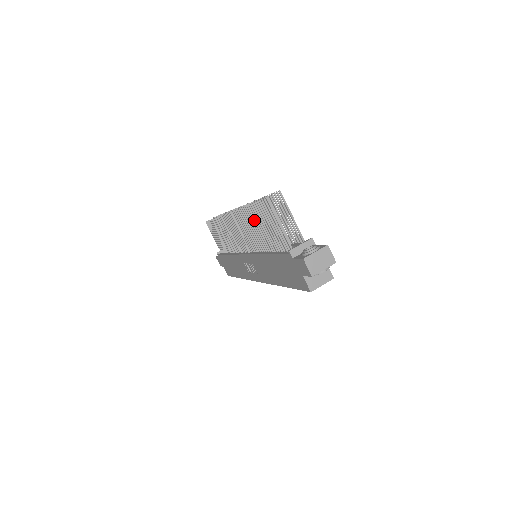
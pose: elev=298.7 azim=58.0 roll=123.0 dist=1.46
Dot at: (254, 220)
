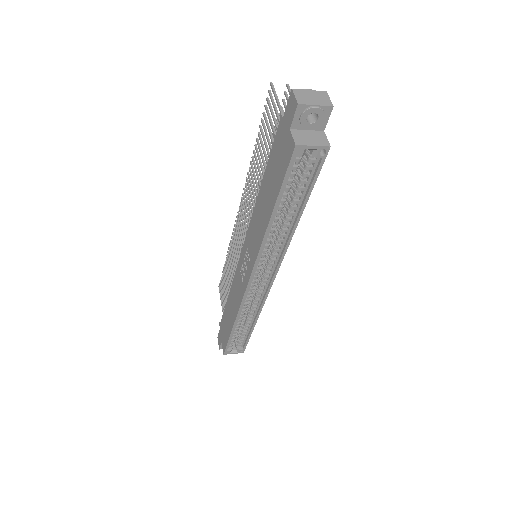
Dot at: (258, 156)
